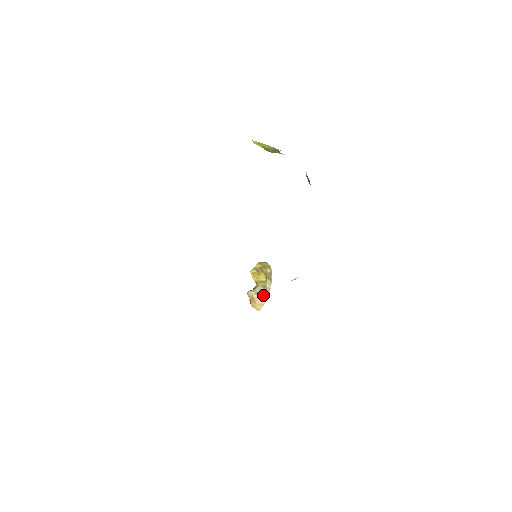
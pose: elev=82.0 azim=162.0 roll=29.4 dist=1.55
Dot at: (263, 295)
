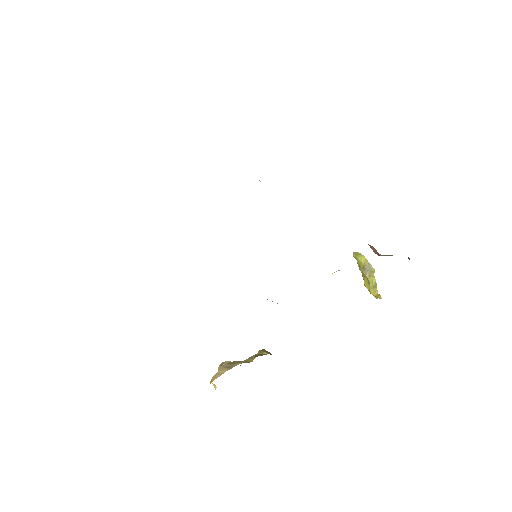
Dot at: (232, 365)
